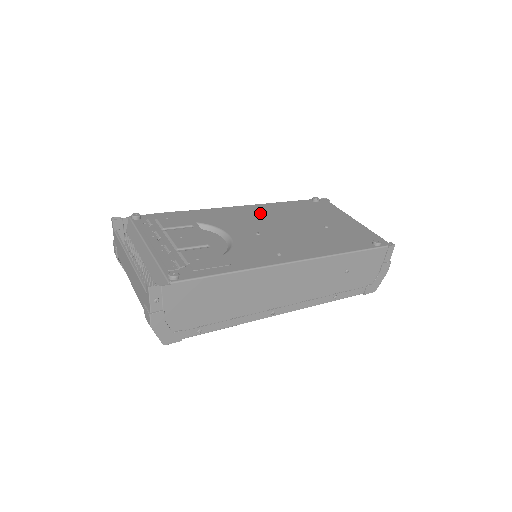
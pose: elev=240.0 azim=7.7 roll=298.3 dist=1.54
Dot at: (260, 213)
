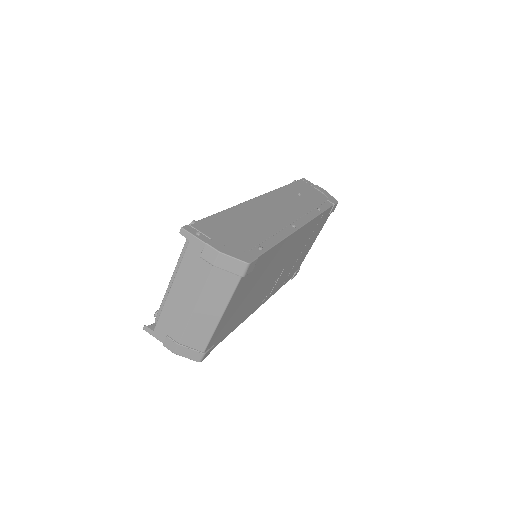
Dot at: occluded
